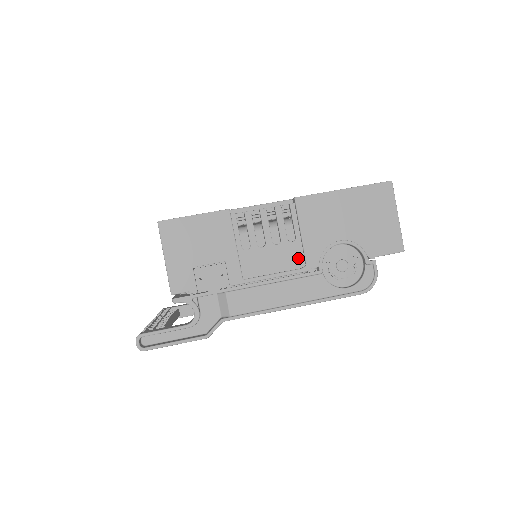
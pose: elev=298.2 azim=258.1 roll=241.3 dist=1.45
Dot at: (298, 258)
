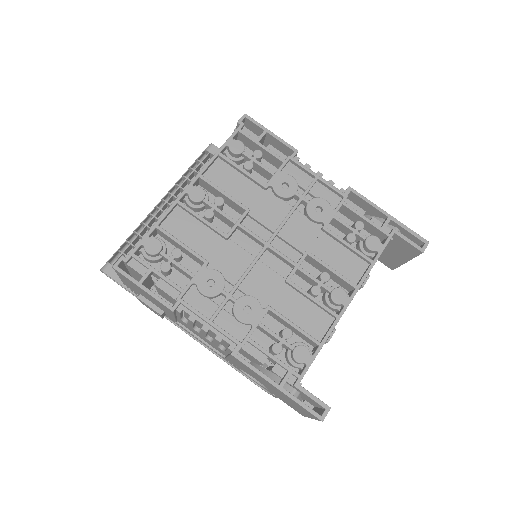
Dot at: (222, 352)
